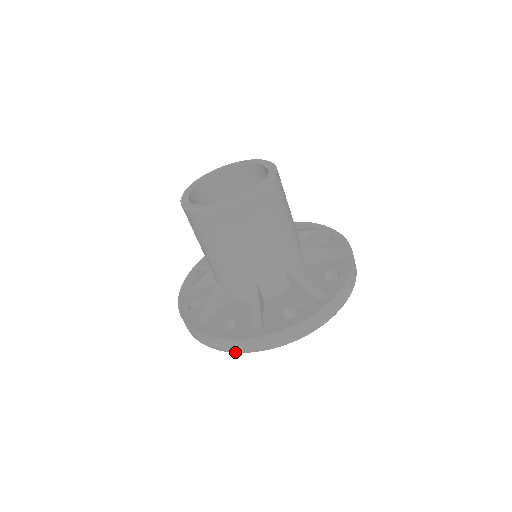
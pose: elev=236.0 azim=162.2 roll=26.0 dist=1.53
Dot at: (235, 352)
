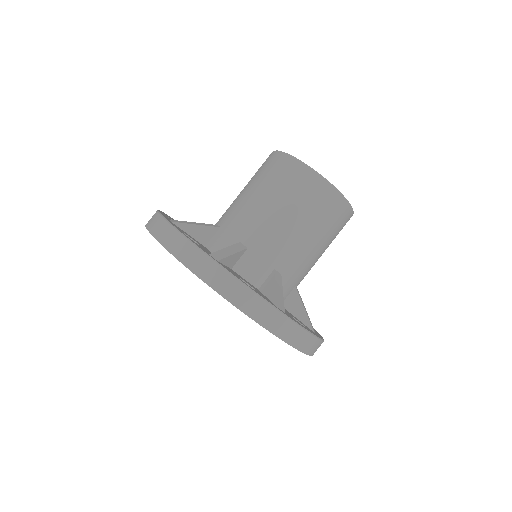
Dot at: occluded
